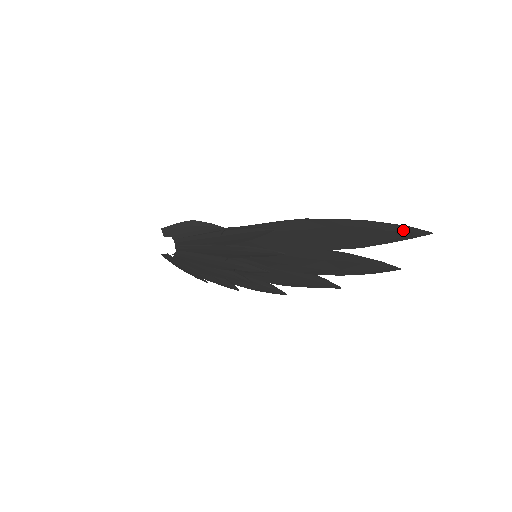
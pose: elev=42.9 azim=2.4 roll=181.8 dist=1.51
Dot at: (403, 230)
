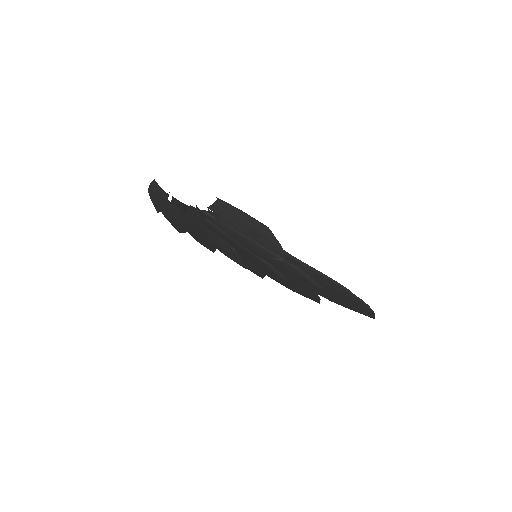
Dot at: (370, 314)
